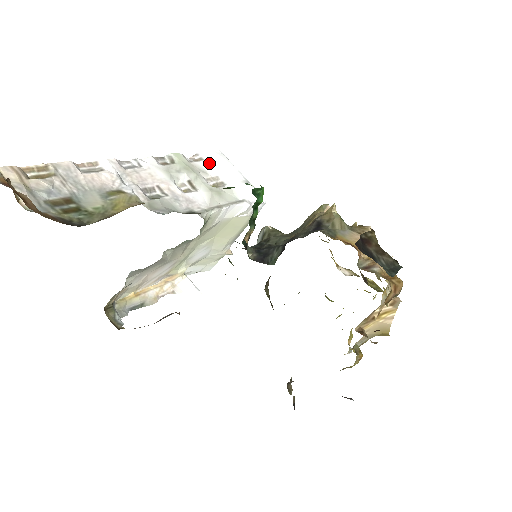
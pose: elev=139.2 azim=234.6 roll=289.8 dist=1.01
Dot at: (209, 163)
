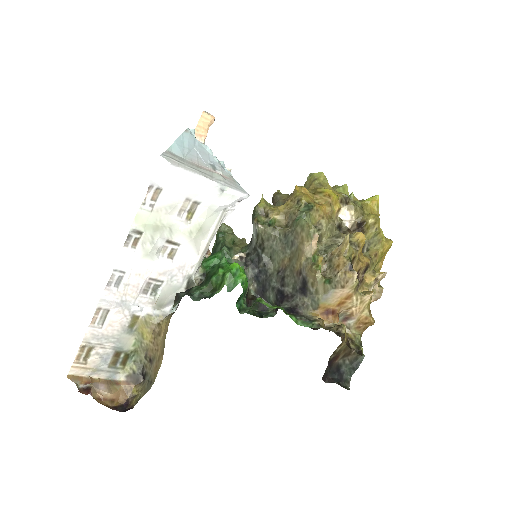
Dot at: (170, 190)
